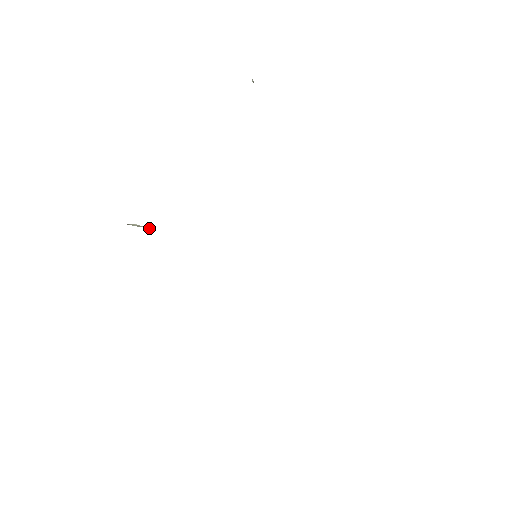
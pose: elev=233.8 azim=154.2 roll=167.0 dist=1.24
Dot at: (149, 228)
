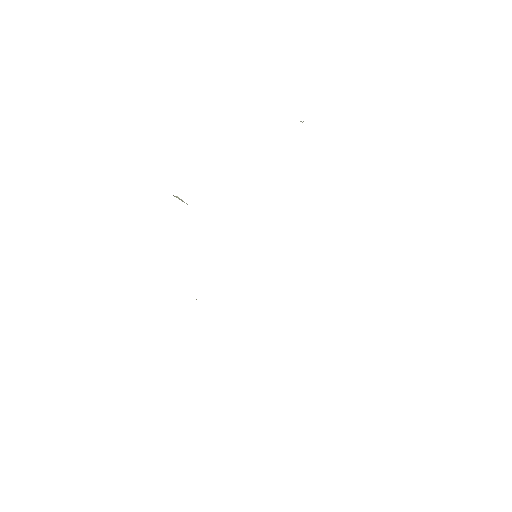
Dot at: occluded
